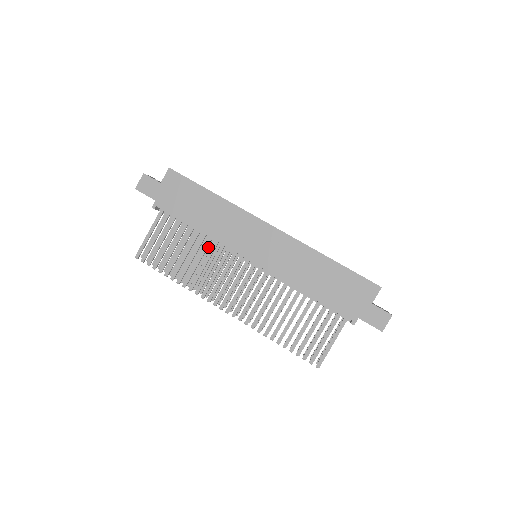
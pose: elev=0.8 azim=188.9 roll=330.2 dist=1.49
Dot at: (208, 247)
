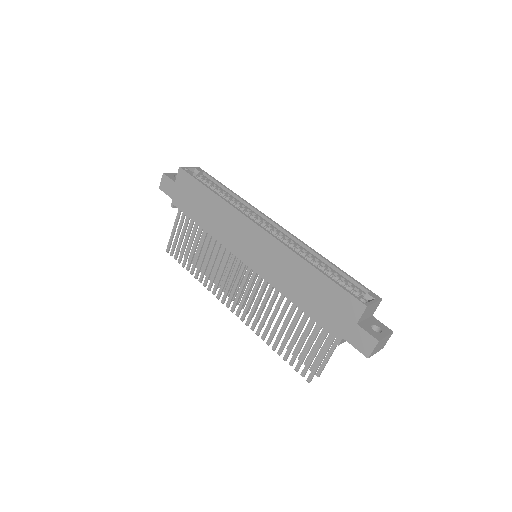
Dot at: occluded
